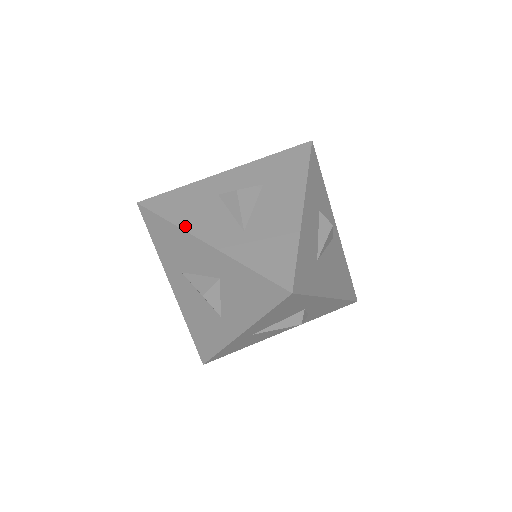
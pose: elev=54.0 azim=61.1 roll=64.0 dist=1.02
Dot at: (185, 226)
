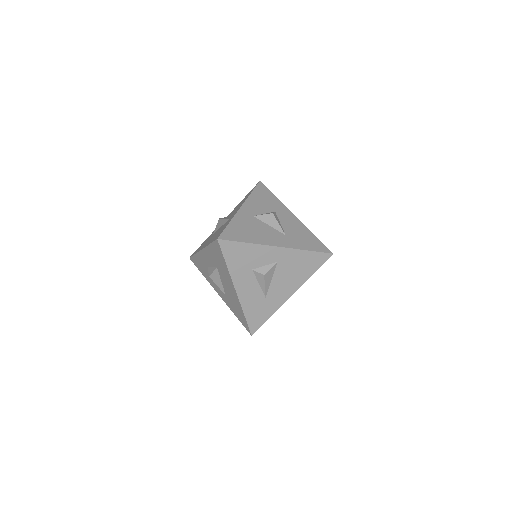
Dot at: (209, 282)
